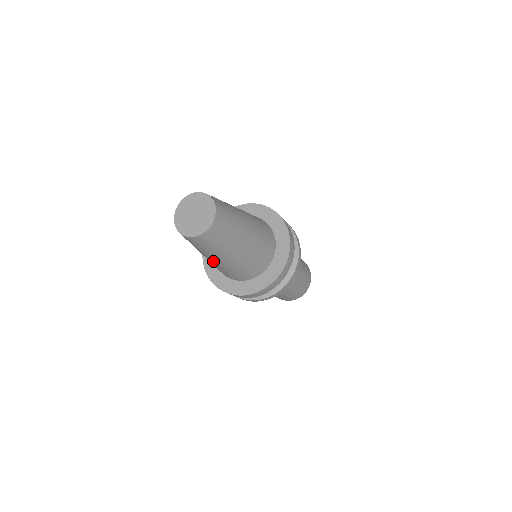
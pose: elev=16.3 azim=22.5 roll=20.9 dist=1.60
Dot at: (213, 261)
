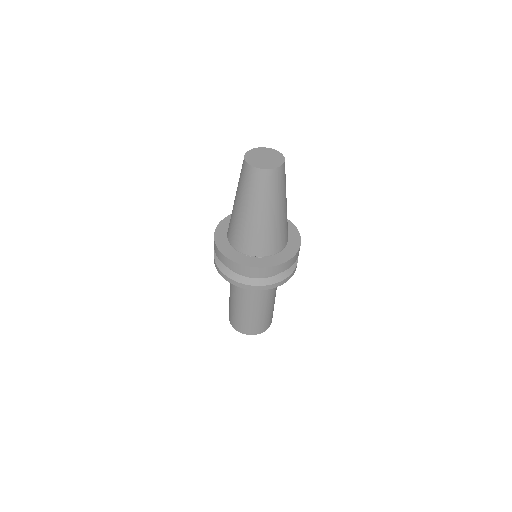
Dot at: (259, 217)
